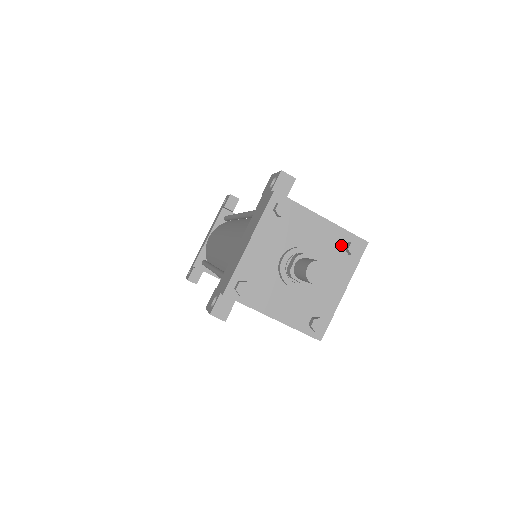
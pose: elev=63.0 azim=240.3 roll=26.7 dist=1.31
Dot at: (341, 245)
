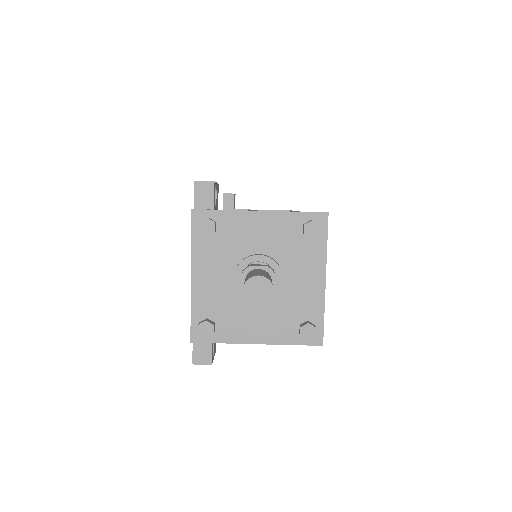
Dot at: (296, 231)
